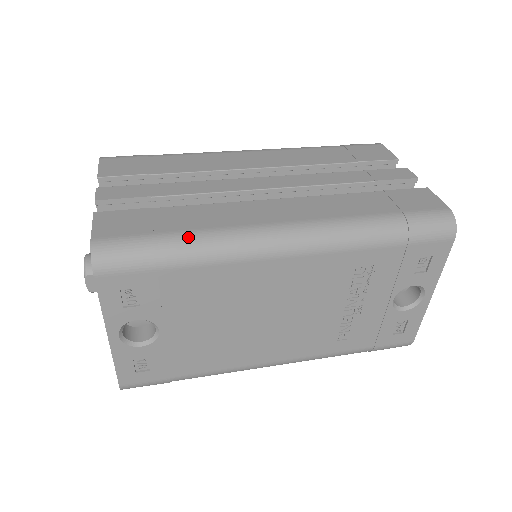
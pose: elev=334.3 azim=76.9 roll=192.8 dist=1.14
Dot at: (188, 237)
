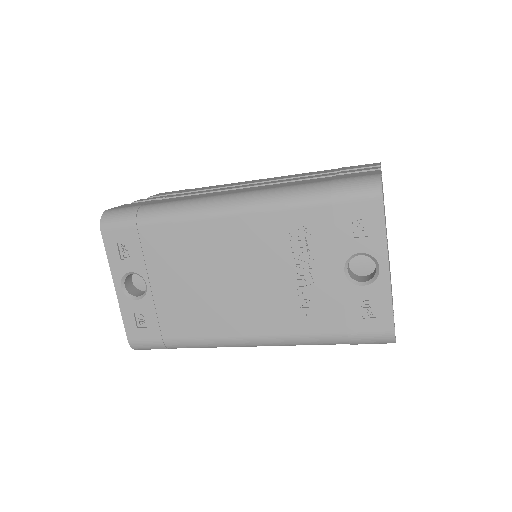
Dot at: (160, 205)
